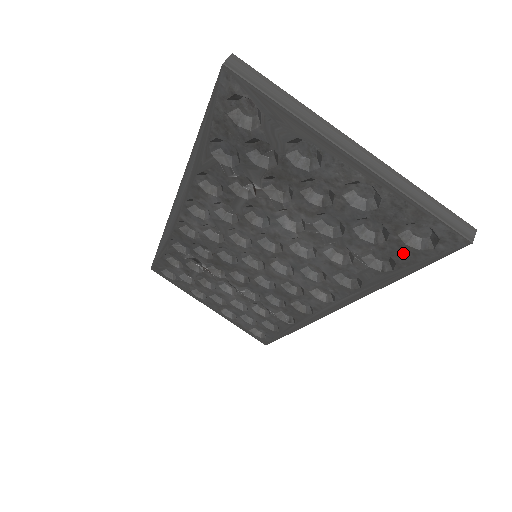
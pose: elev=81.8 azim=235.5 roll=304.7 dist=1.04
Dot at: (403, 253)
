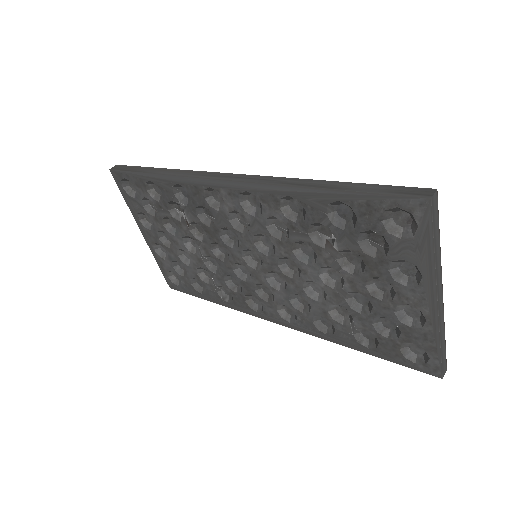
Dot at: (390, 349)
